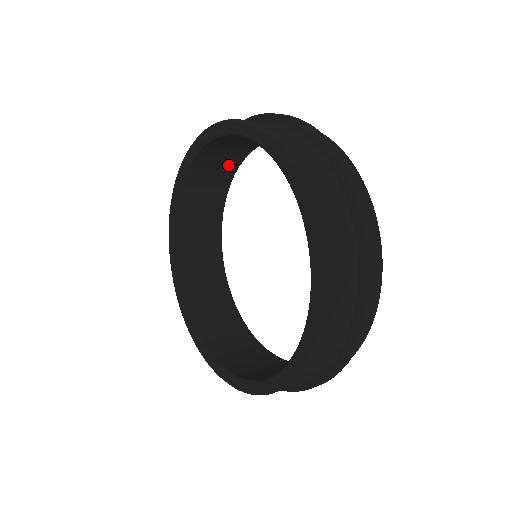
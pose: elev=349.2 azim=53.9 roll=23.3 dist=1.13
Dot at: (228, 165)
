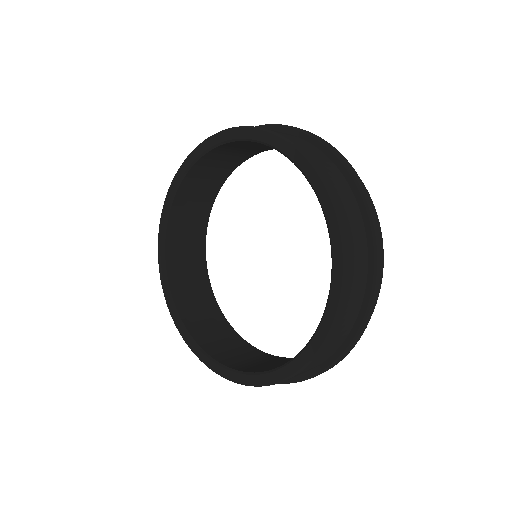
Dot at: (236, 159)
